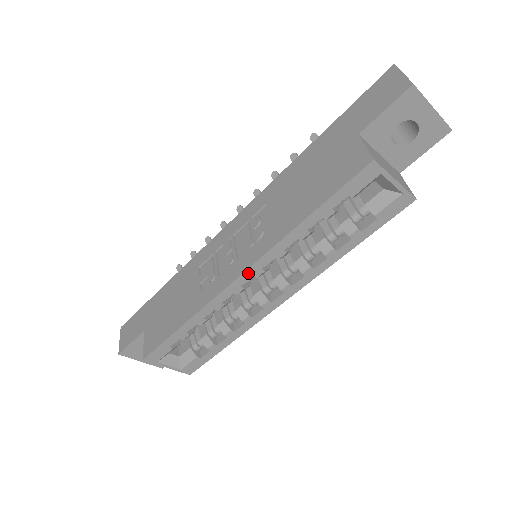
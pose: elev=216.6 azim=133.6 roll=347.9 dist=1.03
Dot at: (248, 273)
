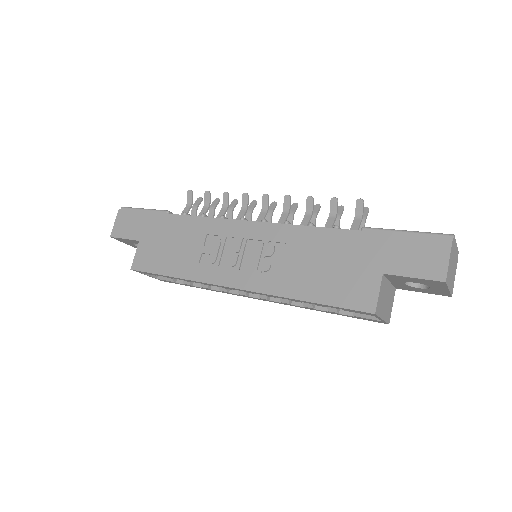
Dot at: (241, 290)
